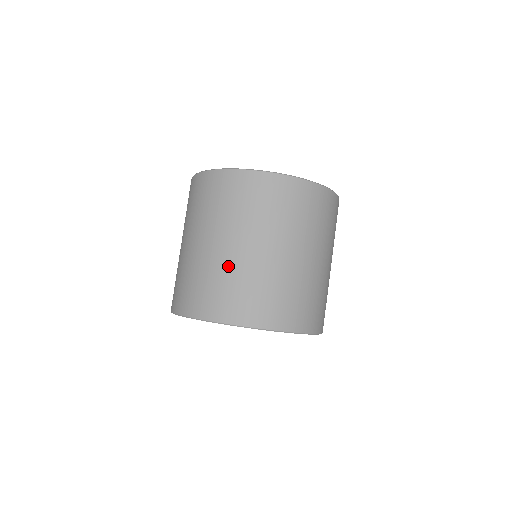
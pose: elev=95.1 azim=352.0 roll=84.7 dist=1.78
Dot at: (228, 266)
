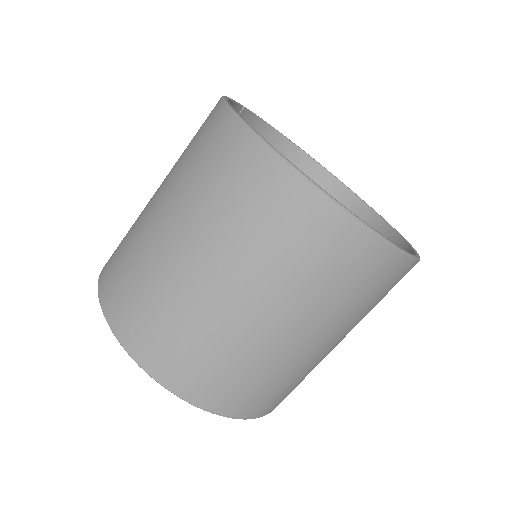
Dot at: (303, 366)
